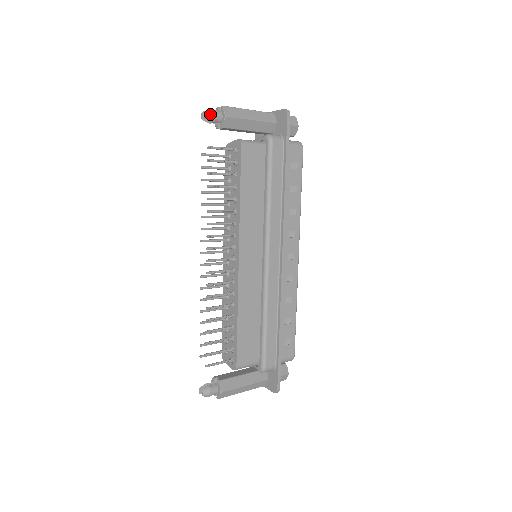
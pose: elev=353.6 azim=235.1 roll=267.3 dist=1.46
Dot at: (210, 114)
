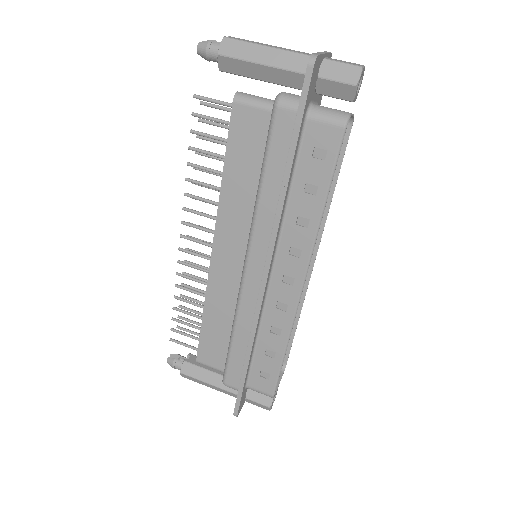
Dot at: (202, 48)
